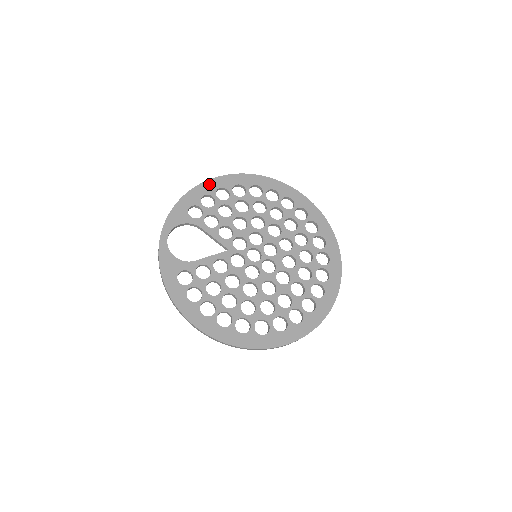
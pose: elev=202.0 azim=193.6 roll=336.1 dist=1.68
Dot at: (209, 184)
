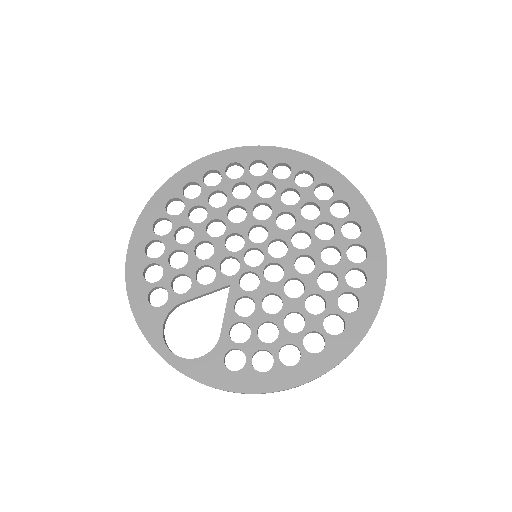
Dot at: (132, 258)
